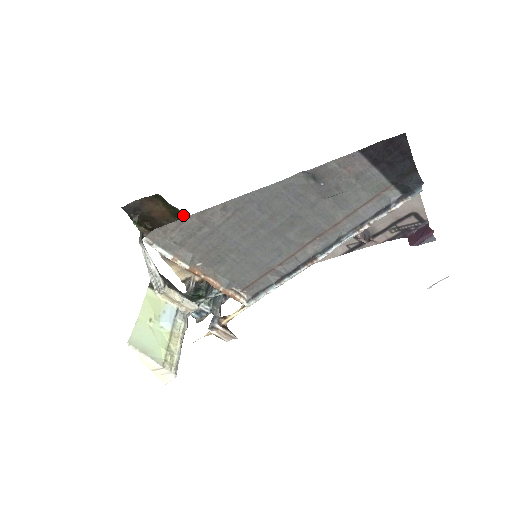
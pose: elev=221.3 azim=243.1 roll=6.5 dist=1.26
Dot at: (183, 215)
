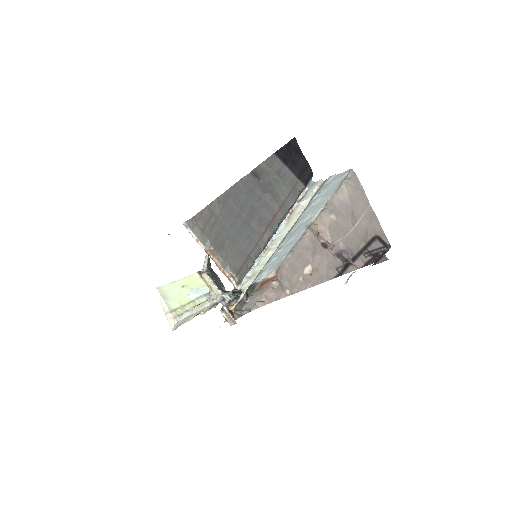
Dot at: occluded
